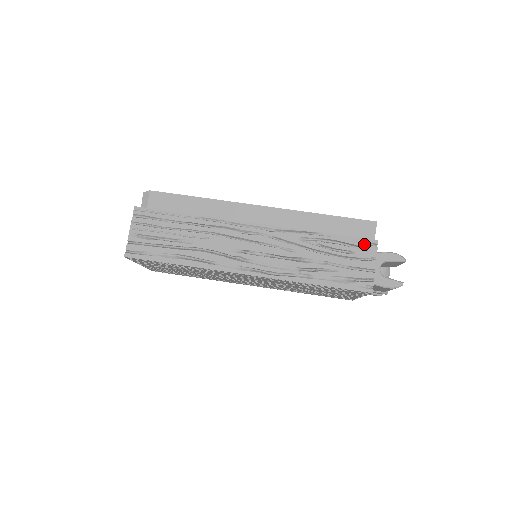
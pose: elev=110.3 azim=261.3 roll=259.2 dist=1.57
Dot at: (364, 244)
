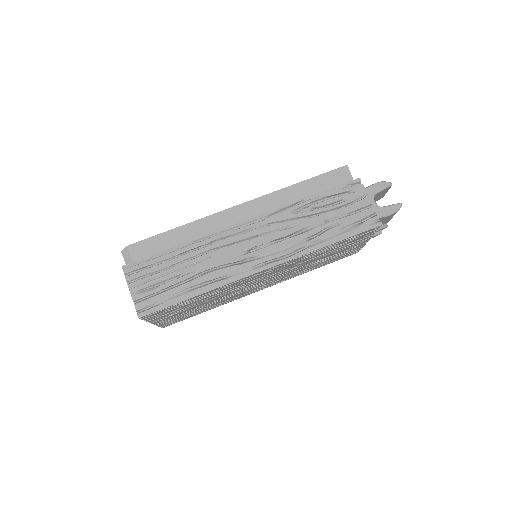
Dot at: (350, 187)
